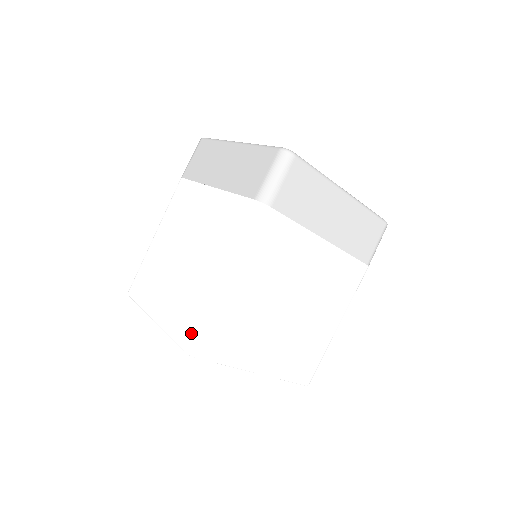
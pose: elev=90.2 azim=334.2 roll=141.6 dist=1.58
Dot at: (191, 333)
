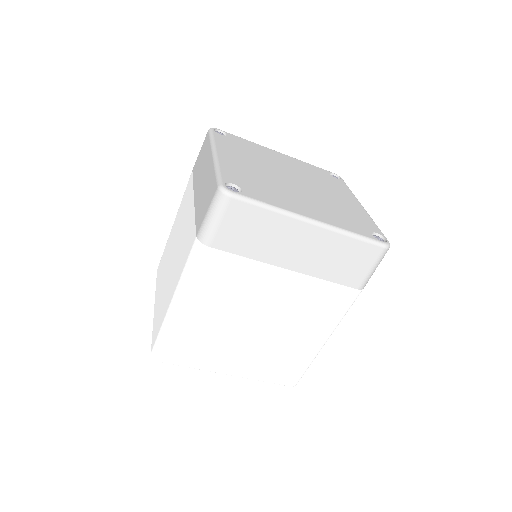
Dot at: (155, 342)
